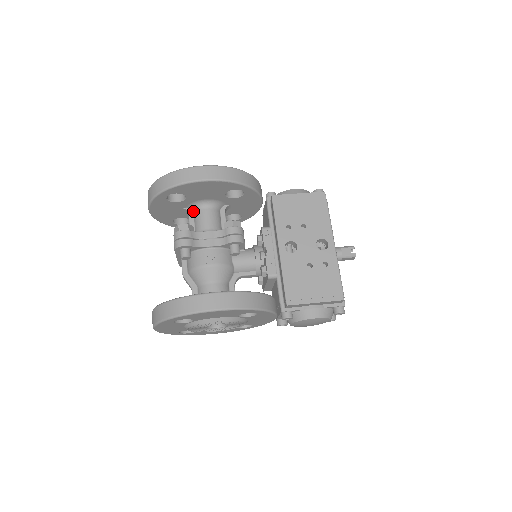
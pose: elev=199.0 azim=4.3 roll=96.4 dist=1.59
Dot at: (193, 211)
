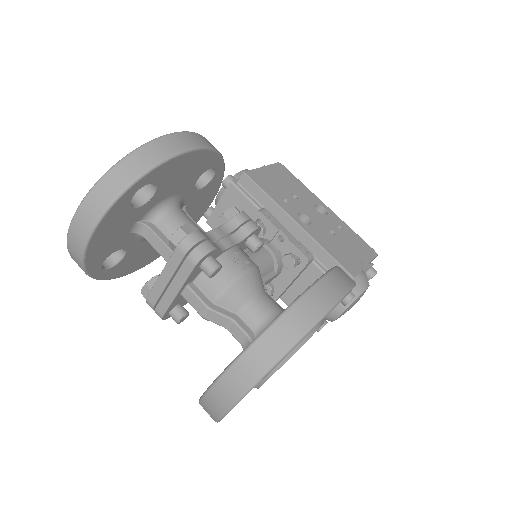
Dot at: (153, 222)
